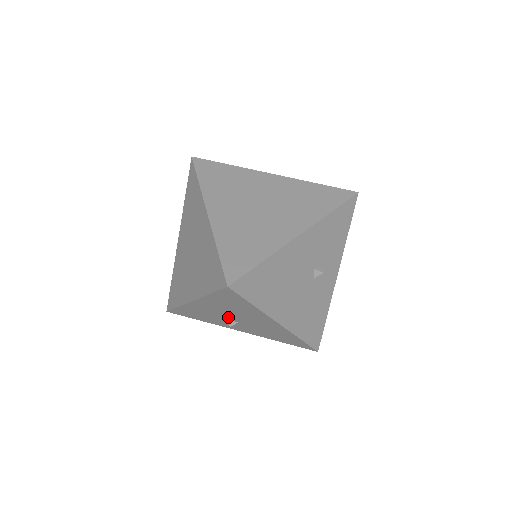
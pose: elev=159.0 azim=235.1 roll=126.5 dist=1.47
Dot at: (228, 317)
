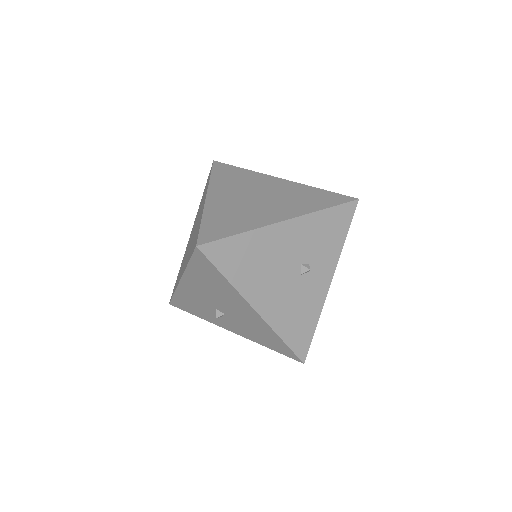
Dot at: (214, 305)
